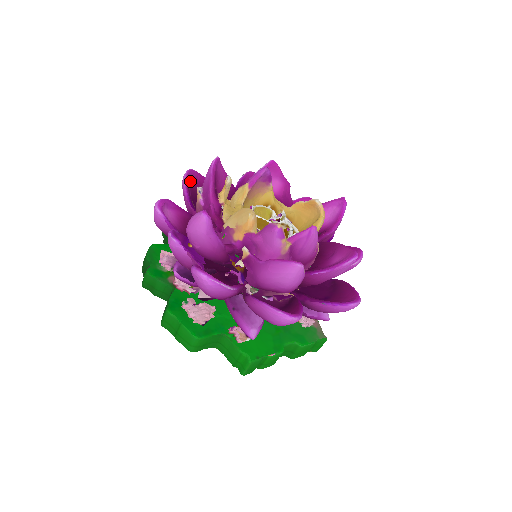
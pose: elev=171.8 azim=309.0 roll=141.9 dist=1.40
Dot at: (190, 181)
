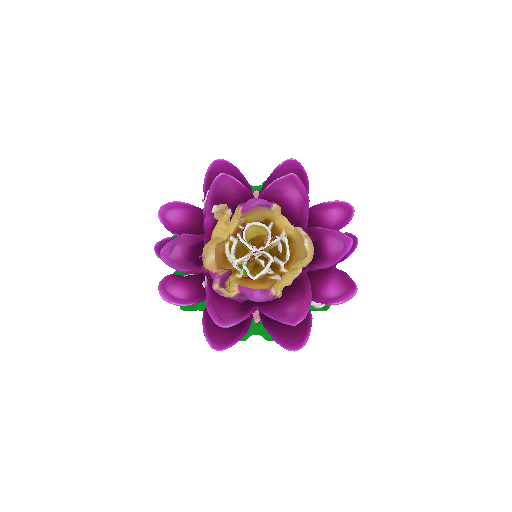
Dot at: (215, 171)
